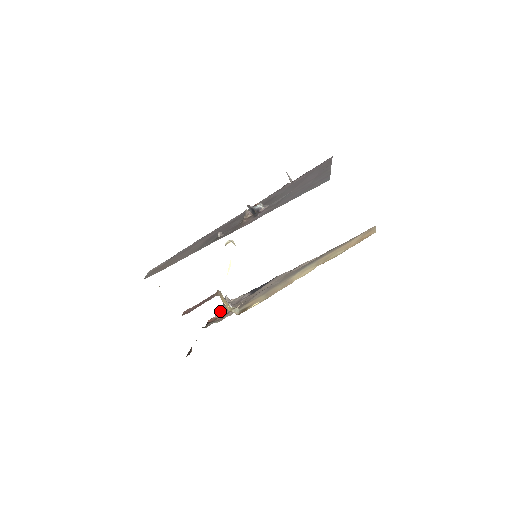
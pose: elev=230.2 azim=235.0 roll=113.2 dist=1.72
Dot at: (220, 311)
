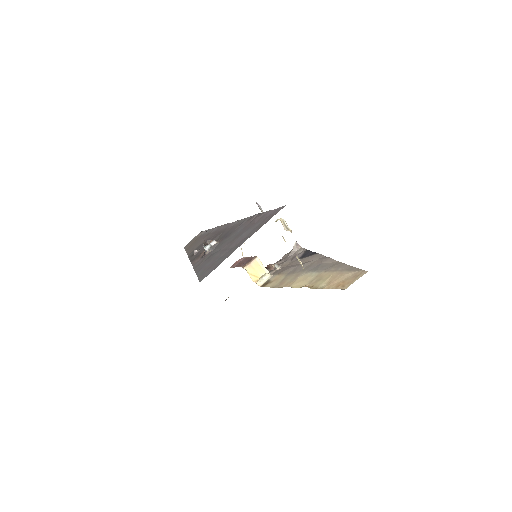
Dot at: (285, 256)
